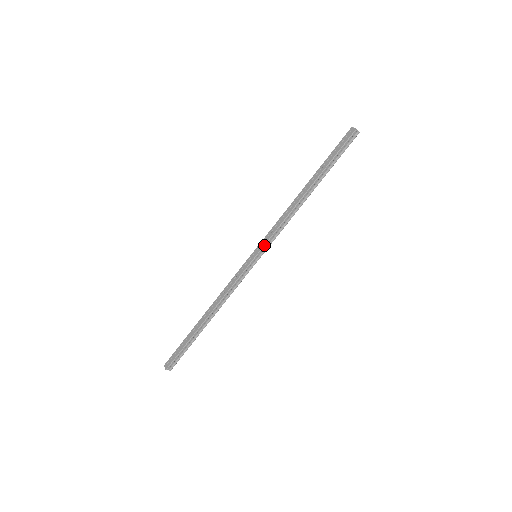
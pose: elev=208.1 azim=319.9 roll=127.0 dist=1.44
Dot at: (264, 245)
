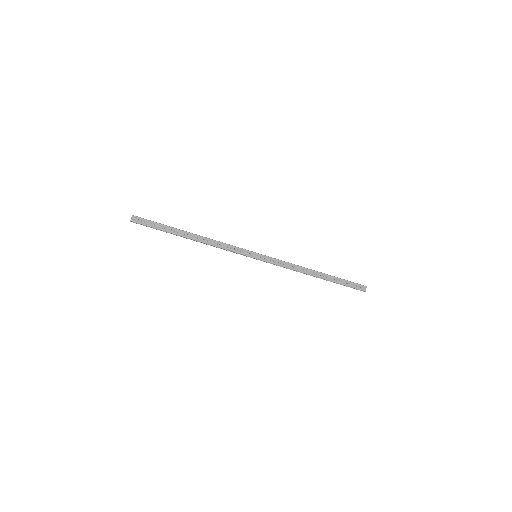
Dot at: (267, 262)
